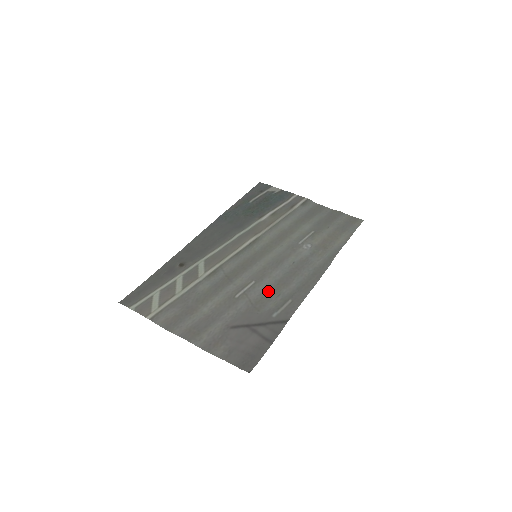
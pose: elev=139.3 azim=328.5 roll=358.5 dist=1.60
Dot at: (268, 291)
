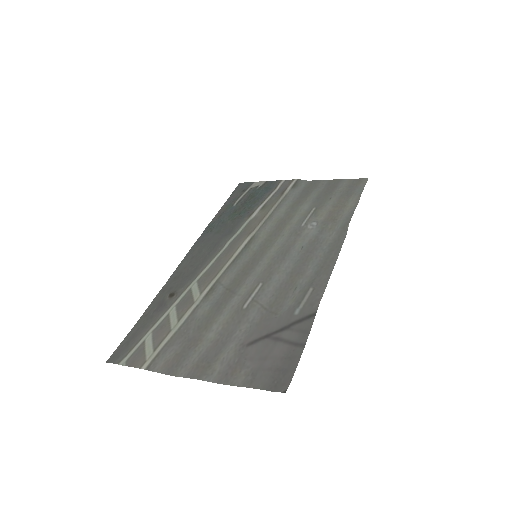
Dot at: (281, 288)
